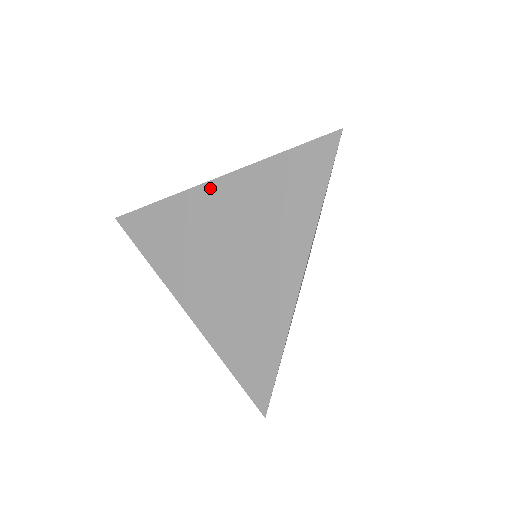
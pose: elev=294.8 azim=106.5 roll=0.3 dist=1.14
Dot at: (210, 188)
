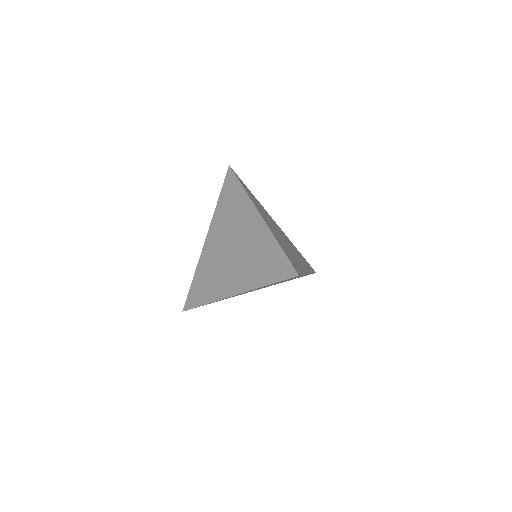
Dot at: occluded
